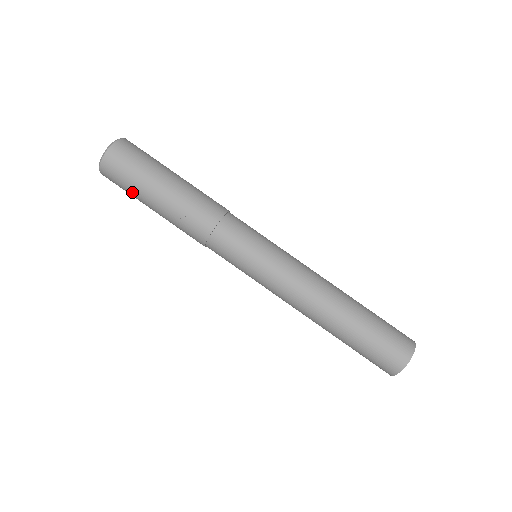
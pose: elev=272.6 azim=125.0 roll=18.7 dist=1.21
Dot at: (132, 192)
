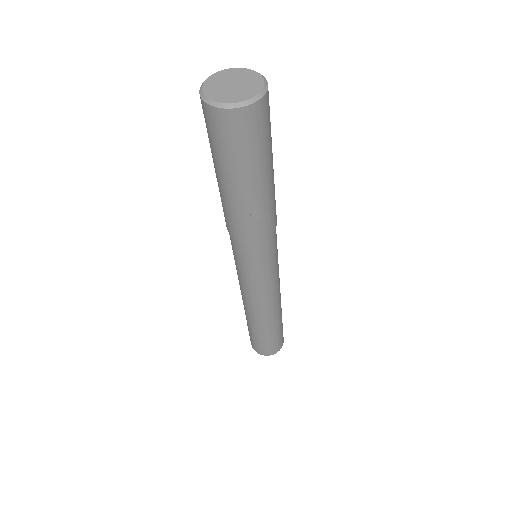
Dot at: (227, 159)
